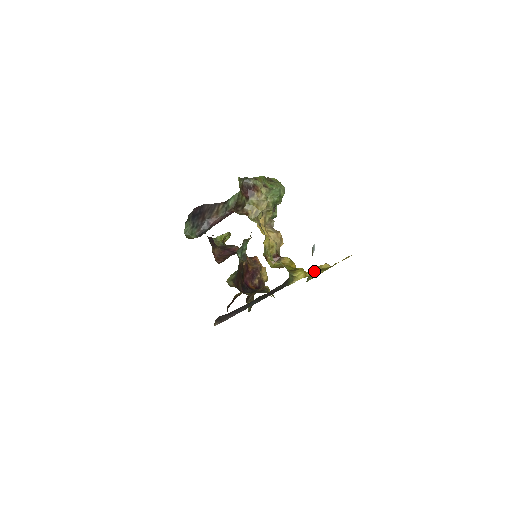
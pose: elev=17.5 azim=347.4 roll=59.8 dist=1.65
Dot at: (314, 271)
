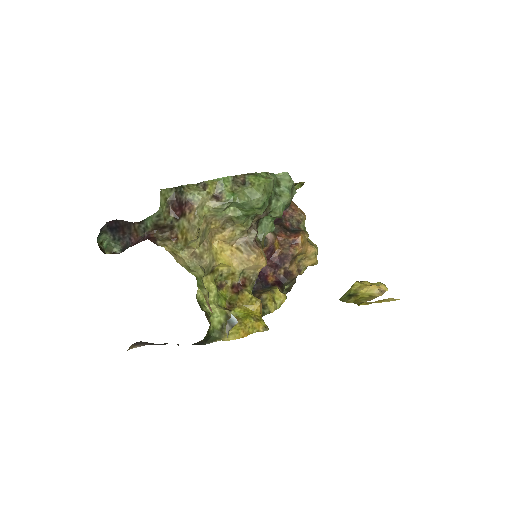
Dot at: (350, 290)
